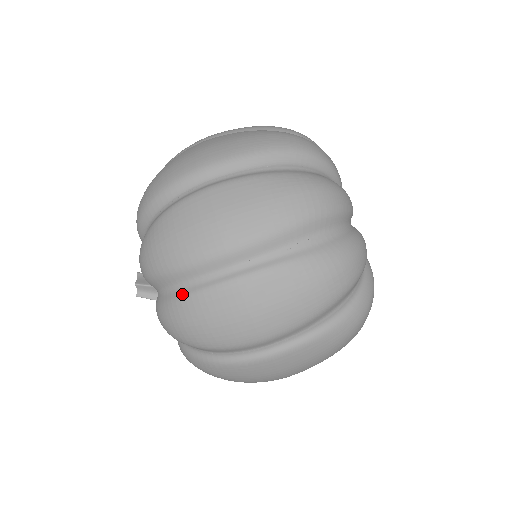
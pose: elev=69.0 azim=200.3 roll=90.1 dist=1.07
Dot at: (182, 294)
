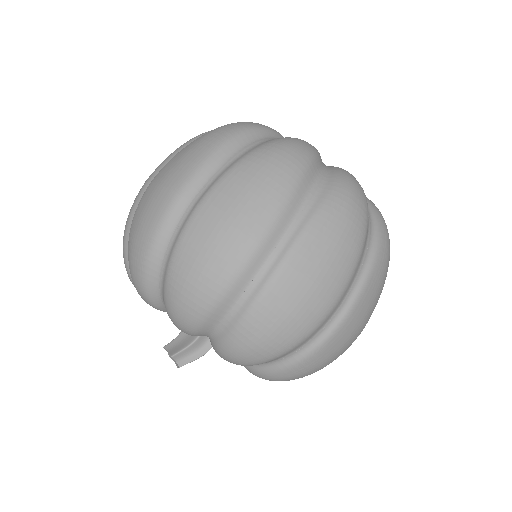
Dot at: (242, 313)
